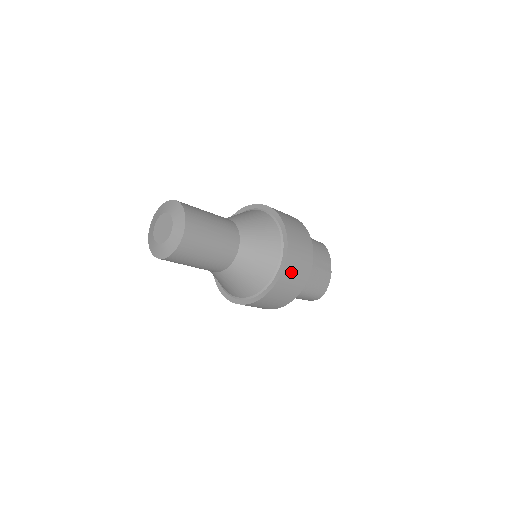
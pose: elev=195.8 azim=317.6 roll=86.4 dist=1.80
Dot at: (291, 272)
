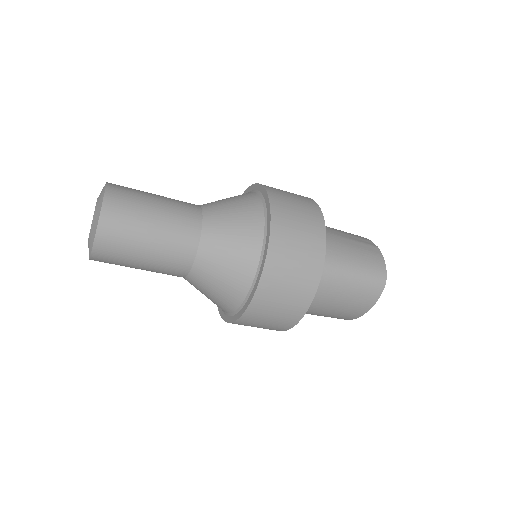
Dot at: (287, 212)
